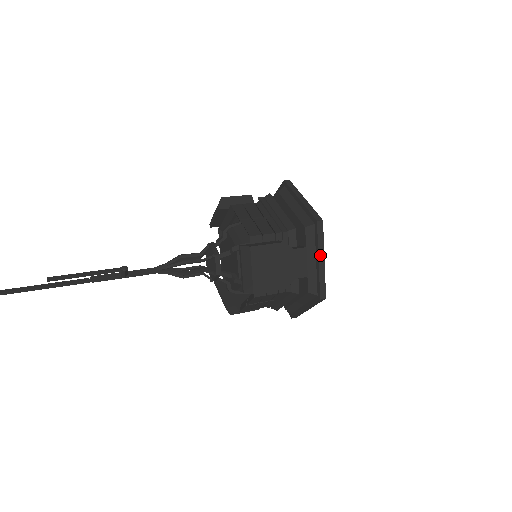
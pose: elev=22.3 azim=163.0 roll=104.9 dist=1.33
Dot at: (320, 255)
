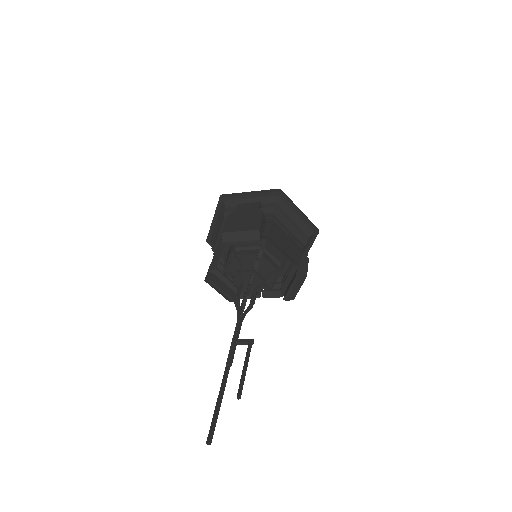
Dot at: occluded
